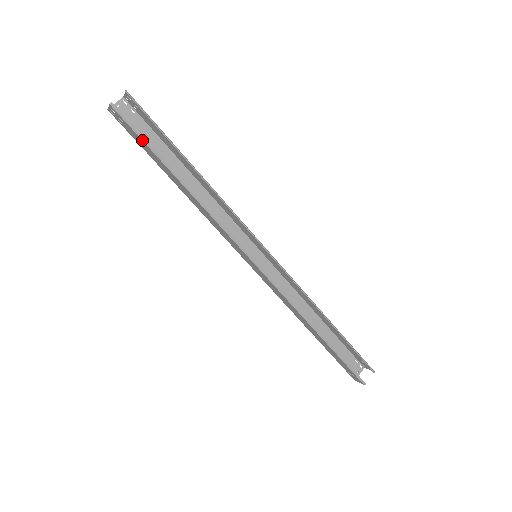
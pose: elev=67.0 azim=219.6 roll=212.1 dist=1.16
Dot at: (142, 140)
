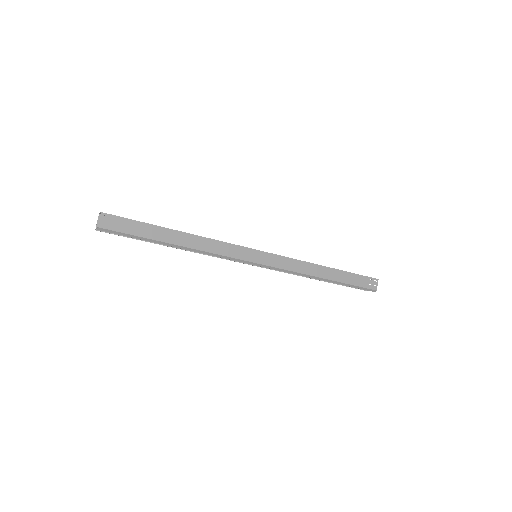
Dot at: occluded
